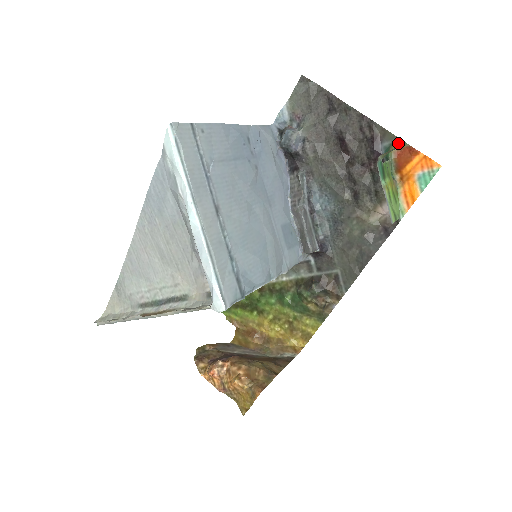
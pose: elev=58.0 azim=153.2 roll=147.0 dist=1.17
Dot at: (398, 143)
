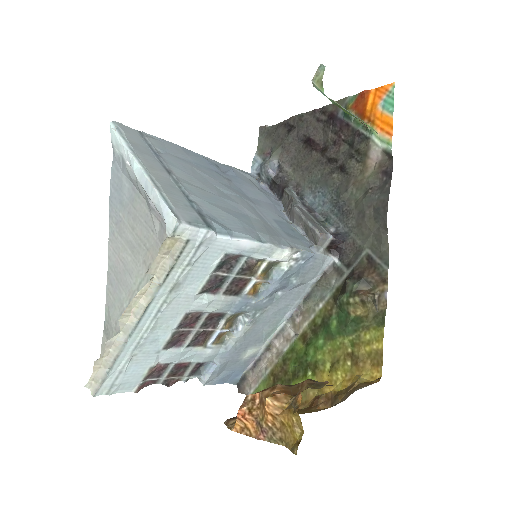
Dot at: (349, 100)
